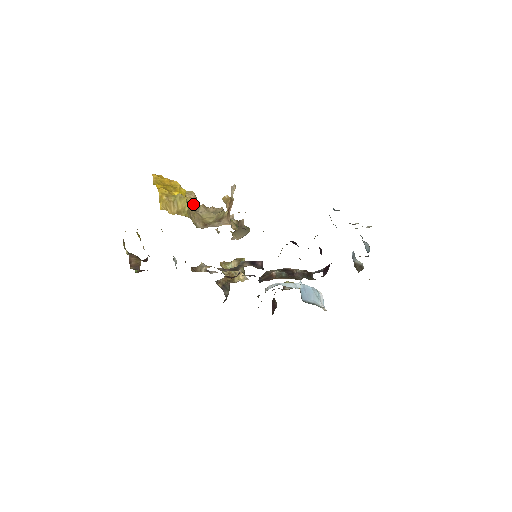
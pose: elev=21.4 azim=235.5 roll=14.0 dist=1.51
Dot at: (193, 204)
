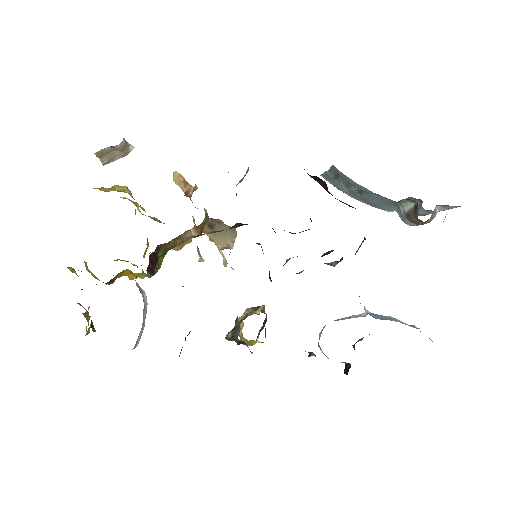
Dot at: (152, 218)
